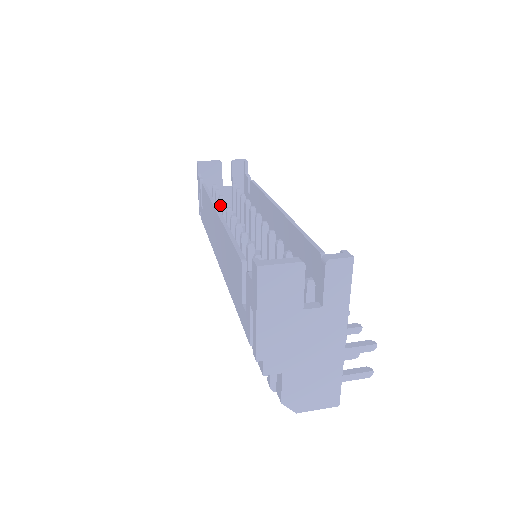
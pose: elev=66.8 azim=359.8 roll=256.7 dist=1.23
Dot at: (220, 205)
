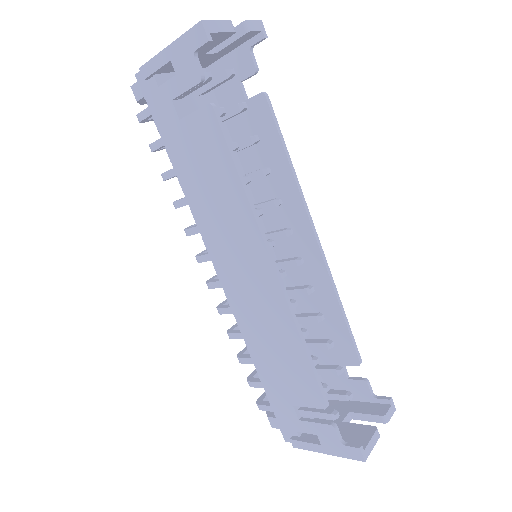
Dot at: occluded
